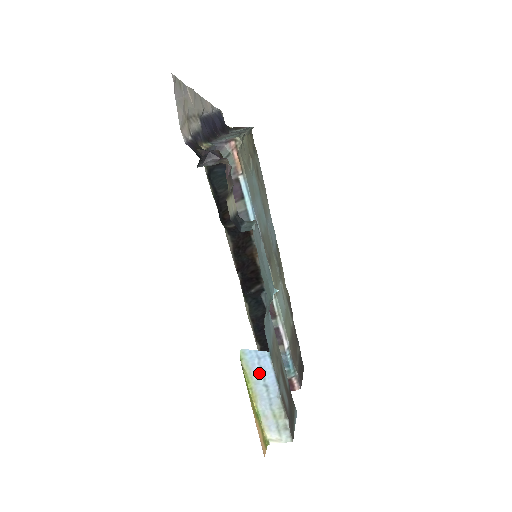
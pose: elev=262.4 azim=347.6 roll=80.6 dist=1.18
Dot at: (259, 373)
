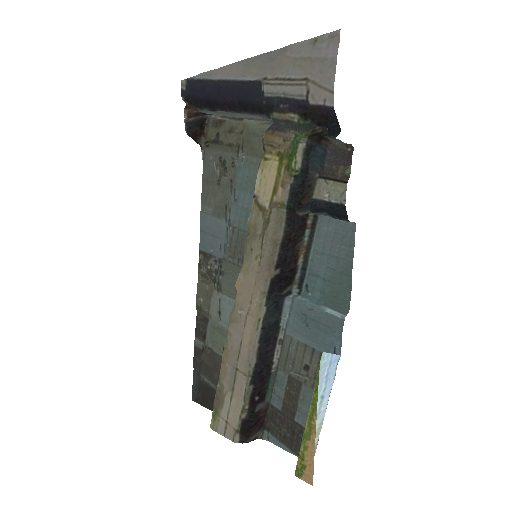
Dot at: (324, 382)
